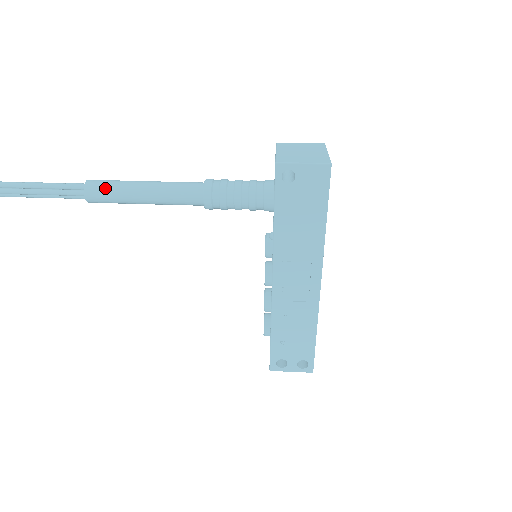
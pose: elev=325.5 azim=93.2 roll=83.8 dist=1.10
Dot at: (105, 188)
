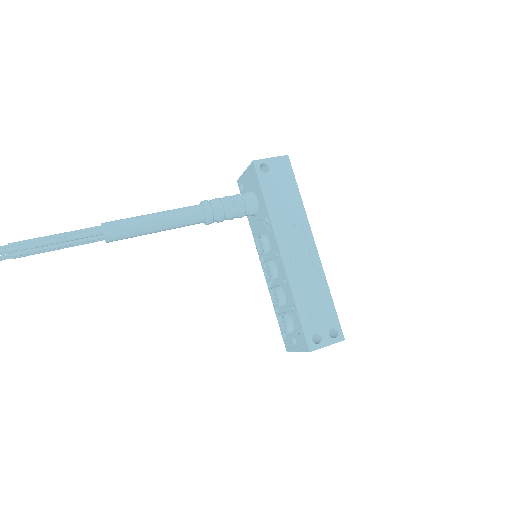
Dot at: (121, 221)
